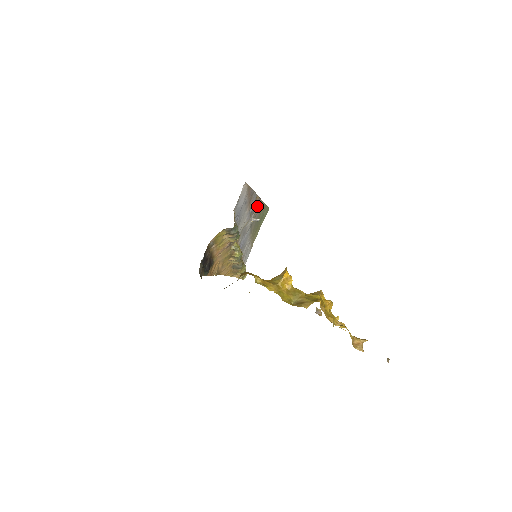
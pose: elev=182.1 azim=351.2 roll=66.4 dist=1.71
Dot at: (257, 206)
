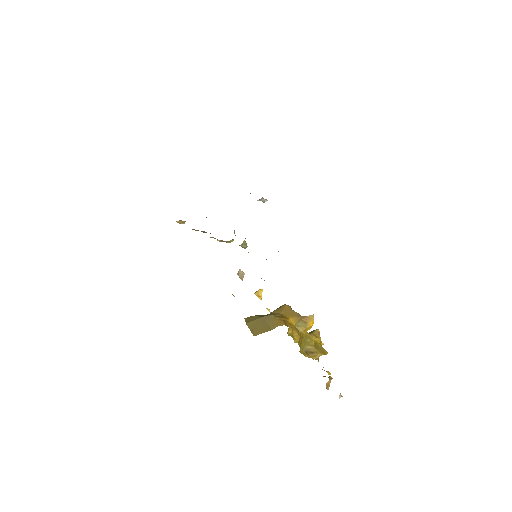
Dot at: occluded
